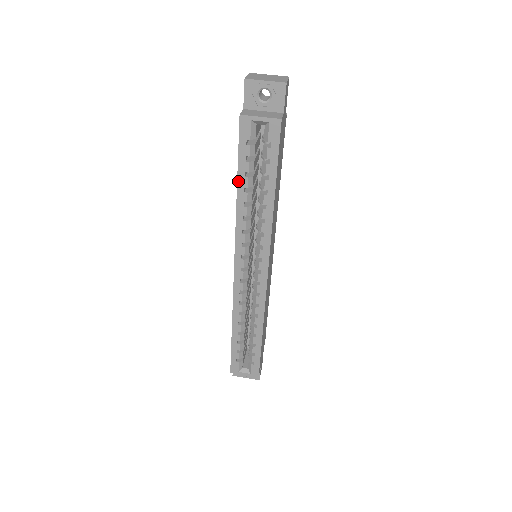
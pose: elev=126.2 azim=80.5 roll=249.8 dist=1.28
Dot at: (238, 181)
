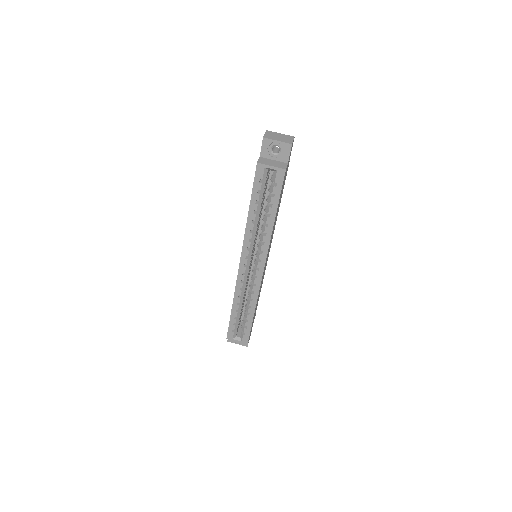
Dot at: (250, 205)
